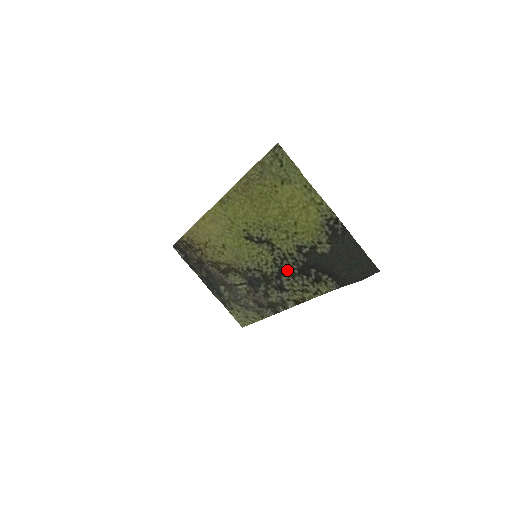
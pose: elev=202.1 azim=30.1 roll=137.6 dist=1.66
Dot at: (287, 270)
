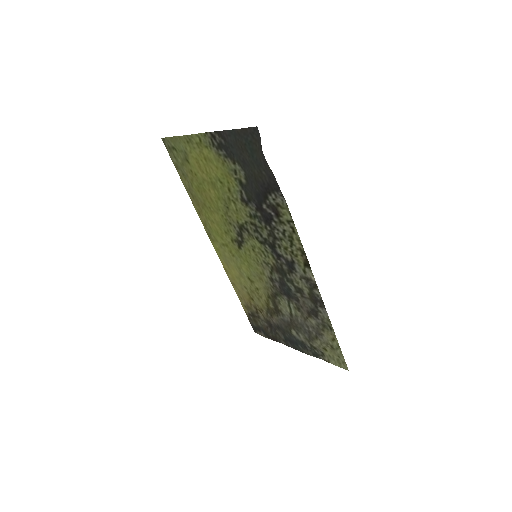
Dot at: (268, 237)
